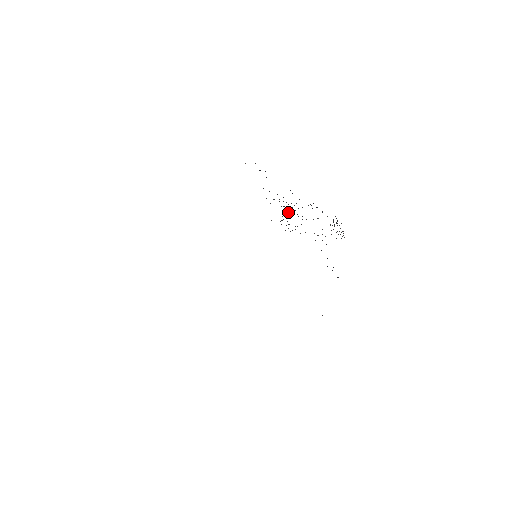
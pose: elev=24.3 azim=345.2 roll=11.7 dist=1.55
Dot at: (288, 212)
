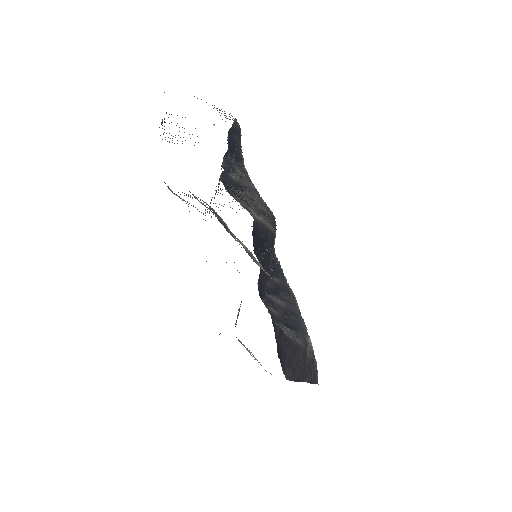
Dot at: (247, 190)
